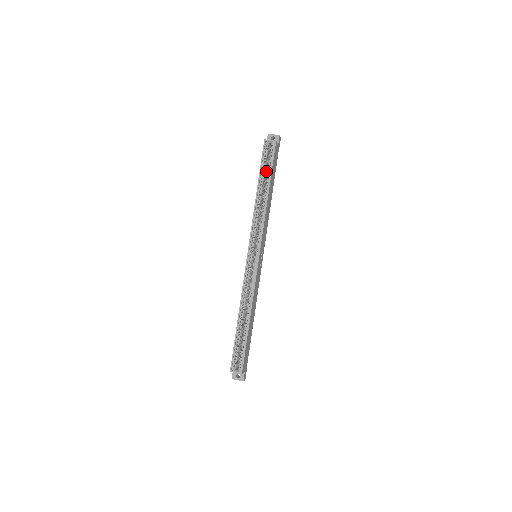
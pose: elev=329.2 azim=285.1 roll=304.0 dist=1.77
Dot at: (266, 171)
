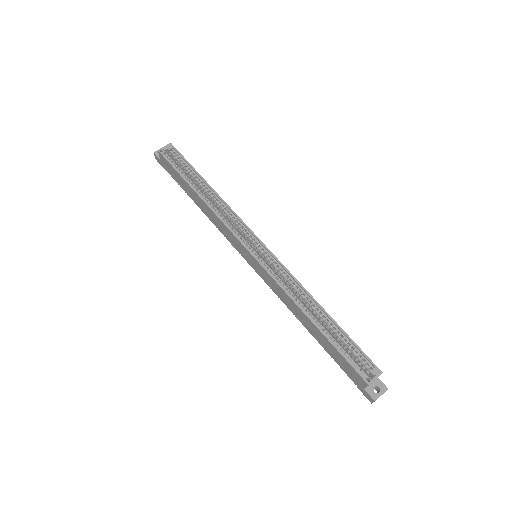
Dot at: occluded
